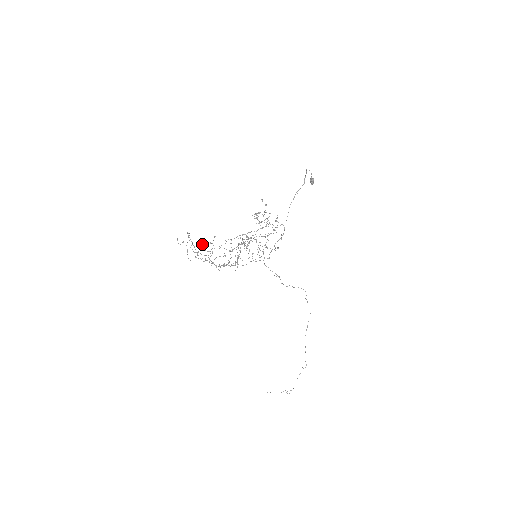
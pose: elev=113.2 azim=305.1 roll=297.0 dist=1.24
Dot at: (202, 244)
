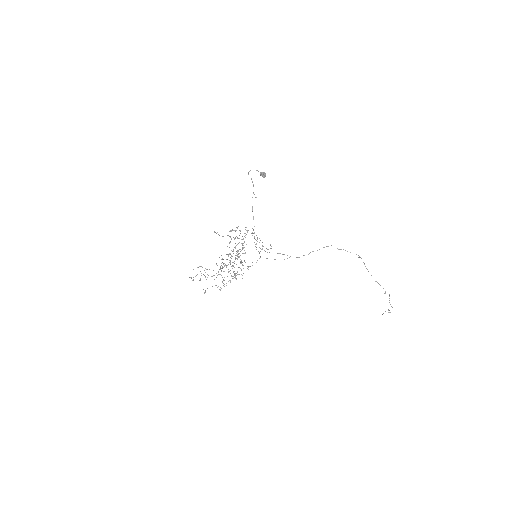
Dot at: occluded
